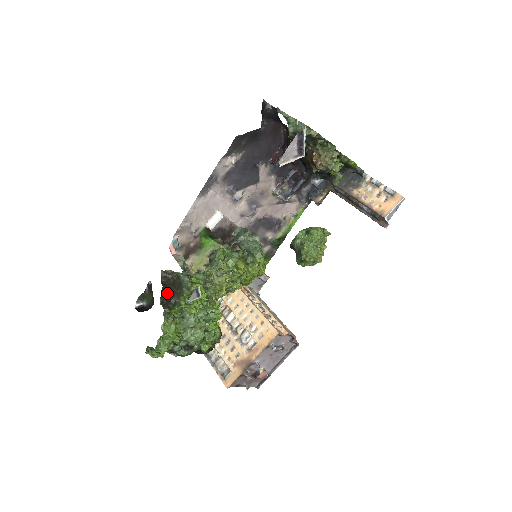
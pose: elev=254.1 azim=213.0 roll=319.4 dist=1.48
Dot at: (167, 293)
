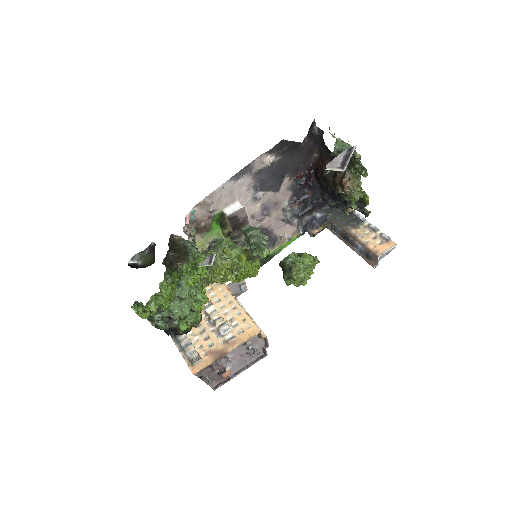
Dot at: (171, 256)
